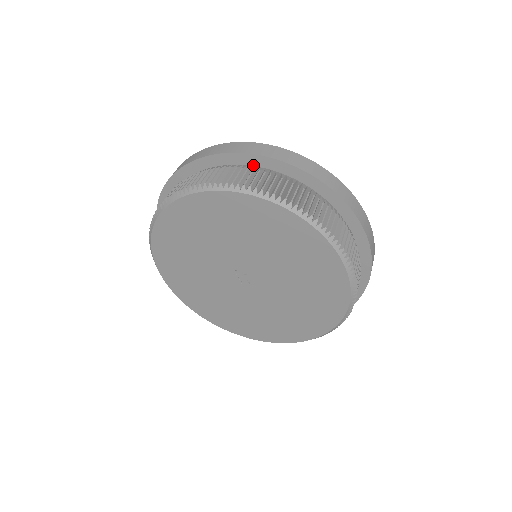
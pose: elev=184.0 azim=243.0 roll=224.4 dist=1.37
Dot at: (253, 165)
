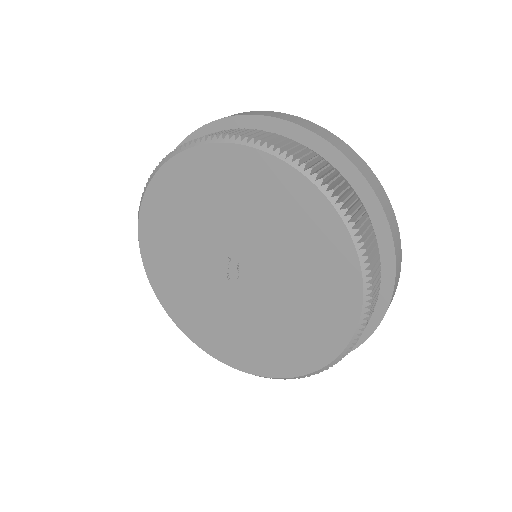
Dot at: (306, 145)
